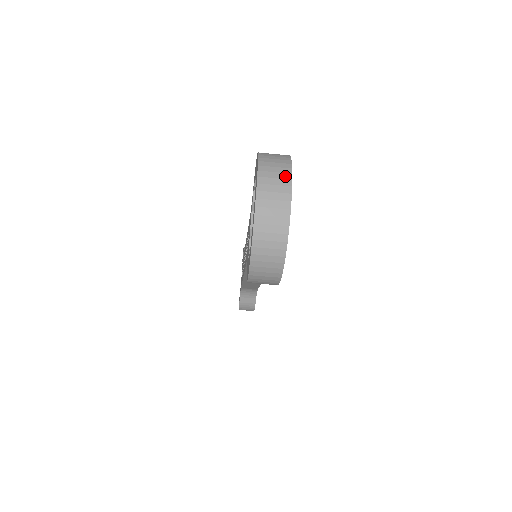
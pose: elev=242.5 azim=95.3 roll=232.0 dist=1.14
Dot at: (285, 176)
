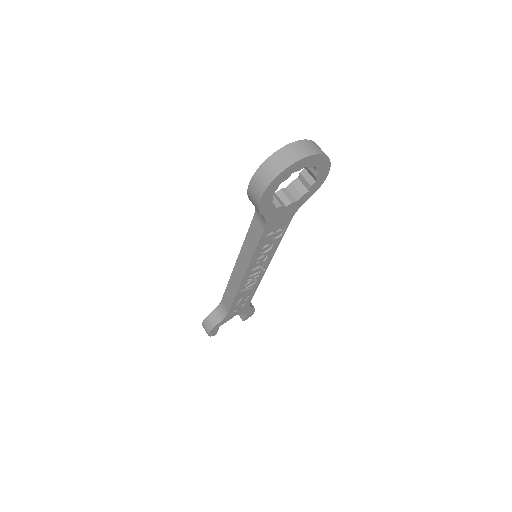
Dot at: (319, 151)
